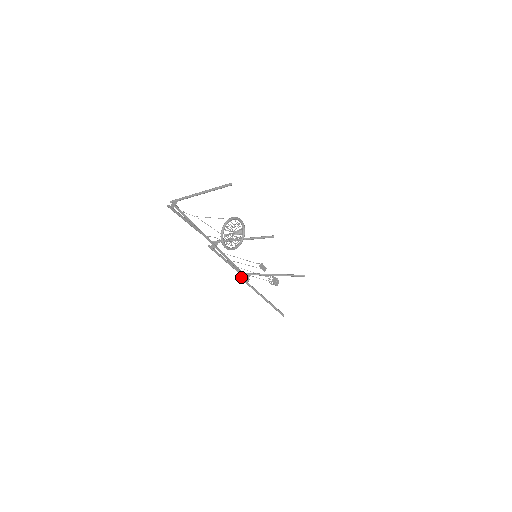
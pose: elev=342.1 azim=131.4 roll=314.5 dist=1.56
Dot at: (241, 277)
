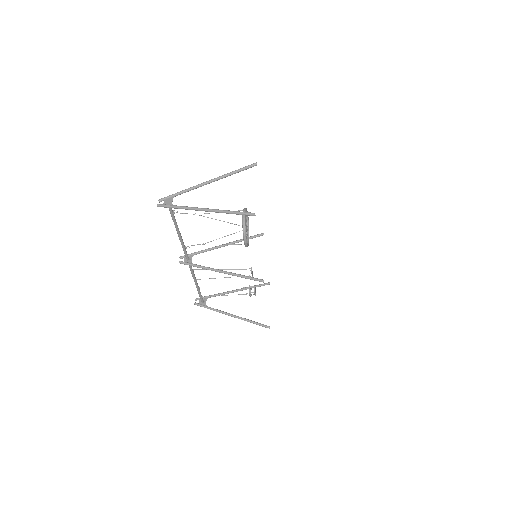
Dot at: (197, 303)
